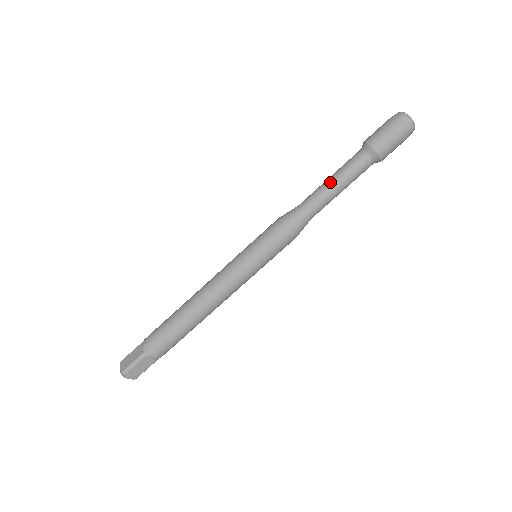
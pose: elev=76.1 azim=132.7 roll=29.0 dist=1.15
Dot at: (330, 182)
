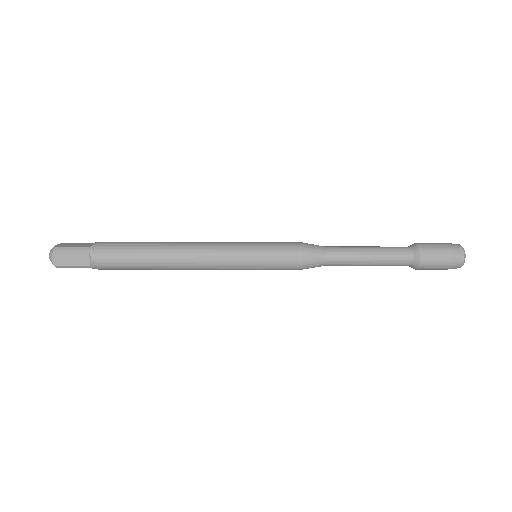
Dot at: (366, 262)
